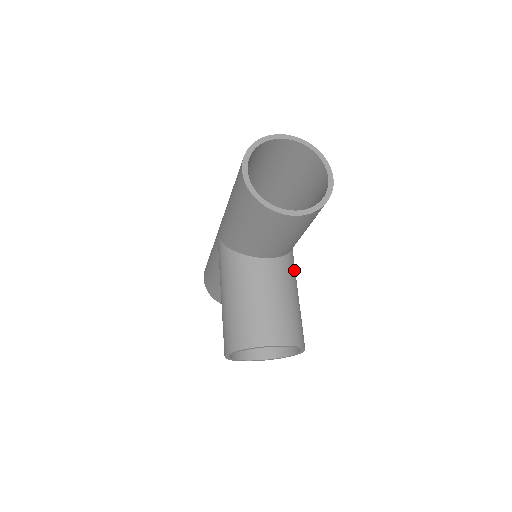
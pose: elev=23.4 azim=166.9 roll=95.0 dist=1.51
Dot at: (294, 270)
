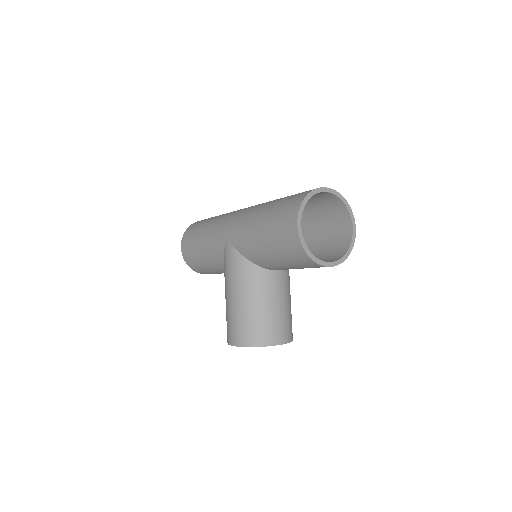
Dot at: occluded
